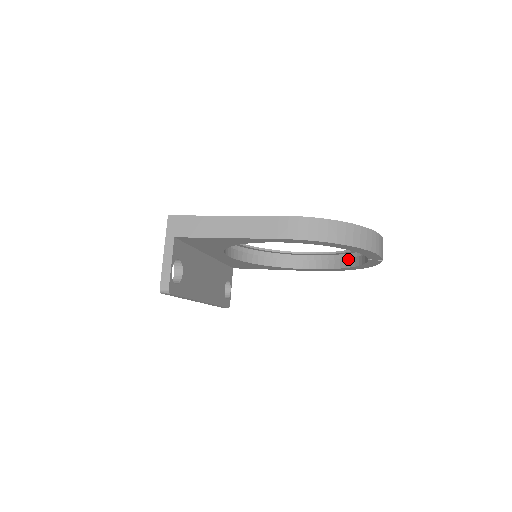
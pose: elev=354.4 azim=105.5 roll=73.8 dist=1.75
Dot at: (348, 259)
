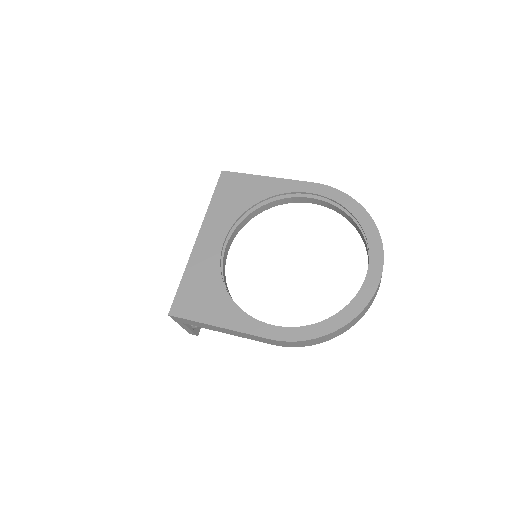
Dot at: (354, 222)
